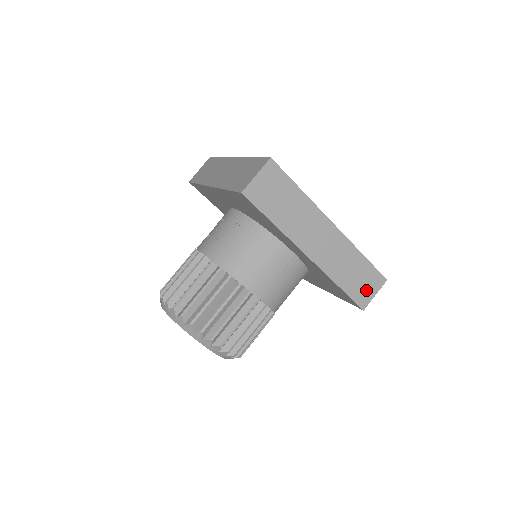
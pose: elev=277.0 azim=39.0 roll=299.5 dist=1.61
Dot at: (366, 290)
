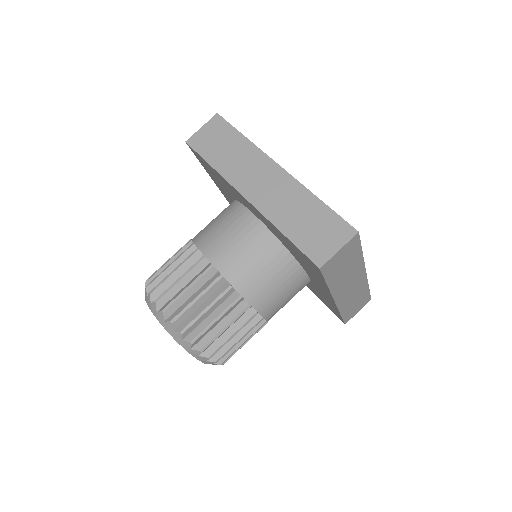
Dot at: (324, 242)
